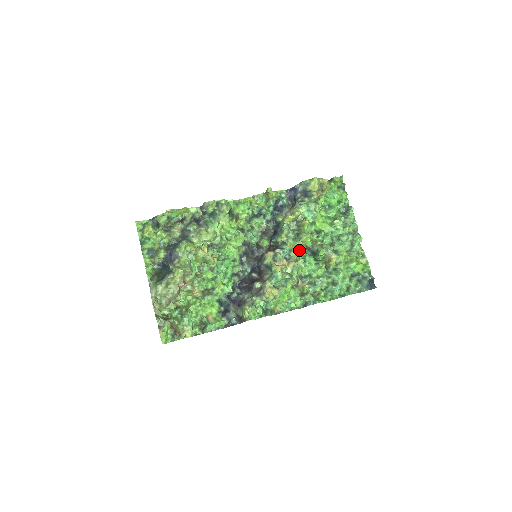
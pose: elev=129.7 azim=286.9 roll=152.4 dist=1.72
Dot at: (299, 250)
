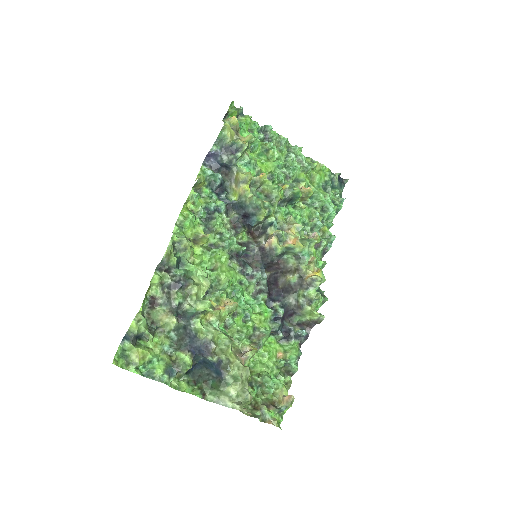
Dot at: (279, 210)
